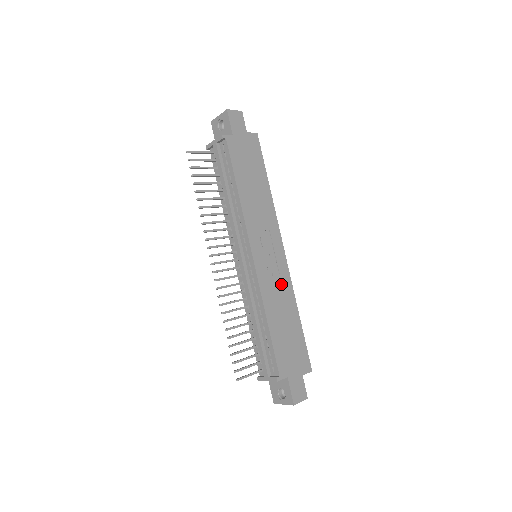
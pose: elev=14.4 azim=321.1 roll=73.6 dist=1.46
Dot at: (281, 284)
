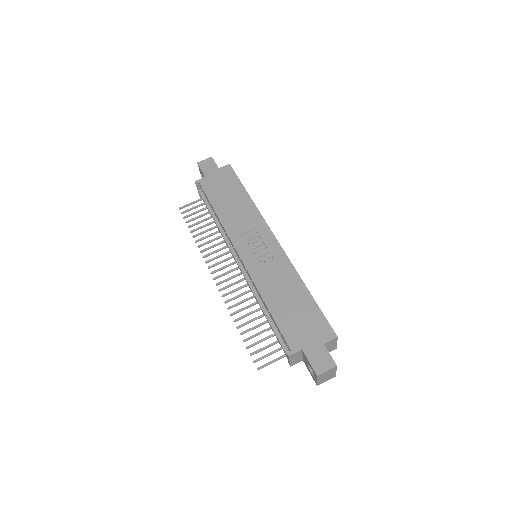
Dot at: (277, 267)
